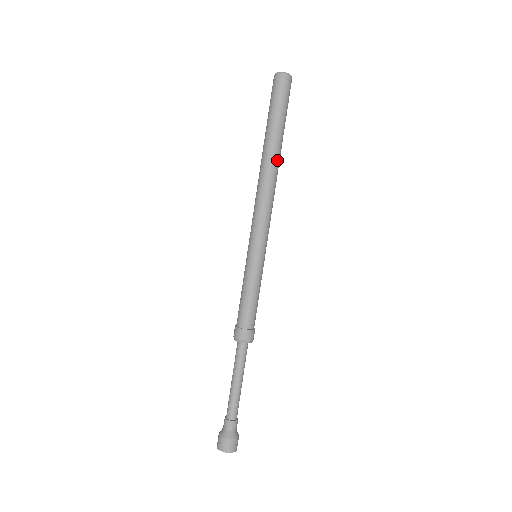
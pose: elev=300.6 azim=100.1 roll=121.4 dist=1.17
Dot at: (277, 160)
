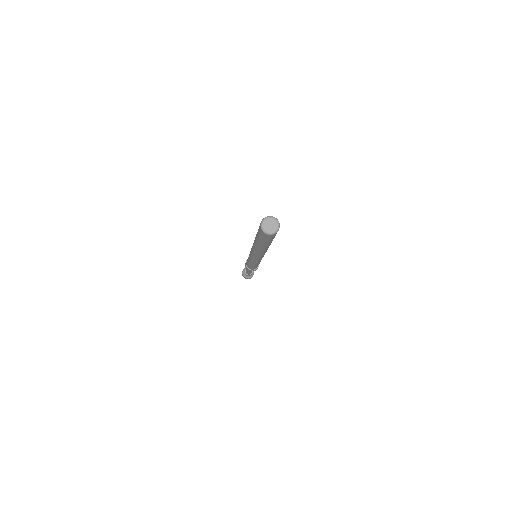
Dot at: (267, 248)
